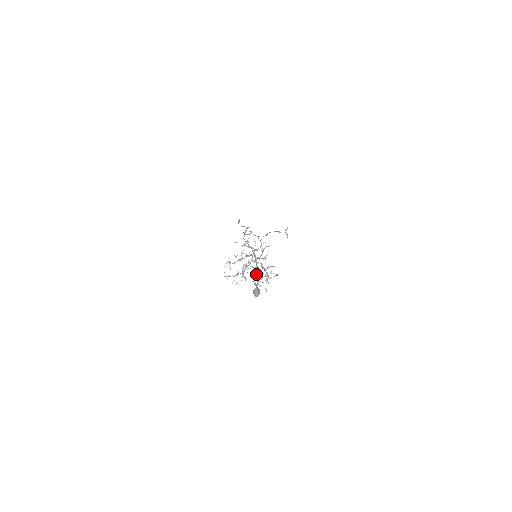
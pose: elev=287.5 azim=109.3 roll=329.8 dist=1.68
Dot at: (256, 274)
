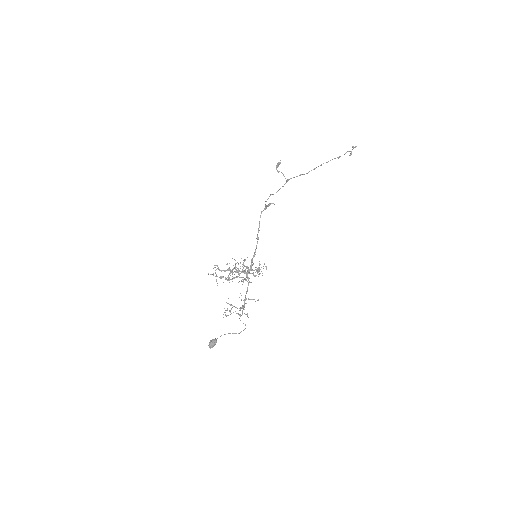
Dot at: (242, 281)
